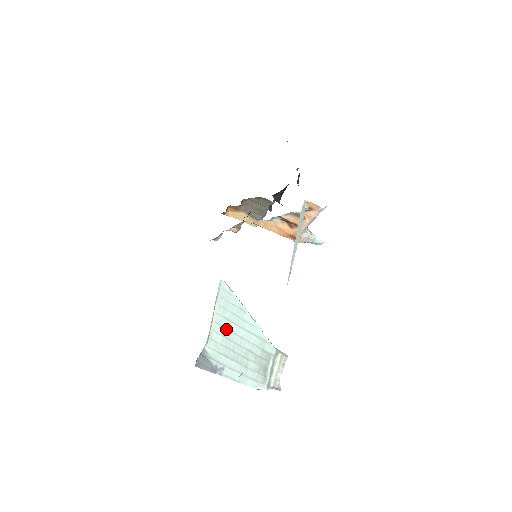
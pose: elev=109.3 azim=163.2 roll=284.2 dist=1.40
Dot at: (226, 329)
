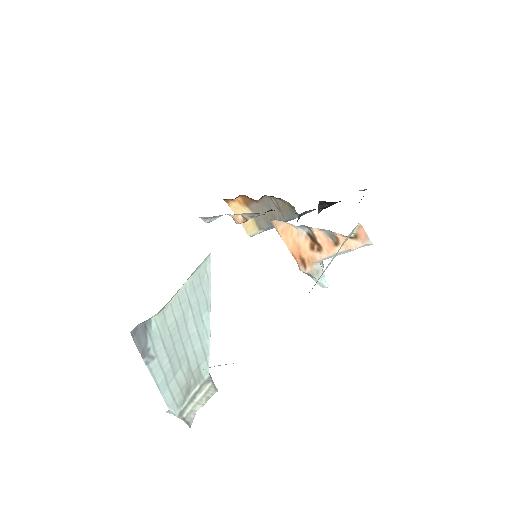
Dot at: (182, 314)
